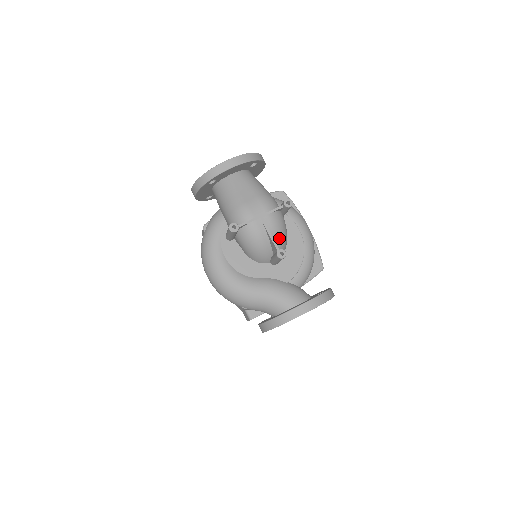
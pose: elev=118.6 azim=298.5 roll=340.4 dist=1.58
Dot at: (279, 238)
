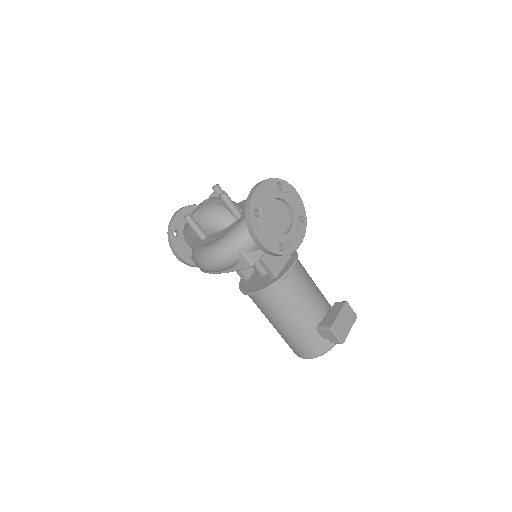
Dot at: occluded
